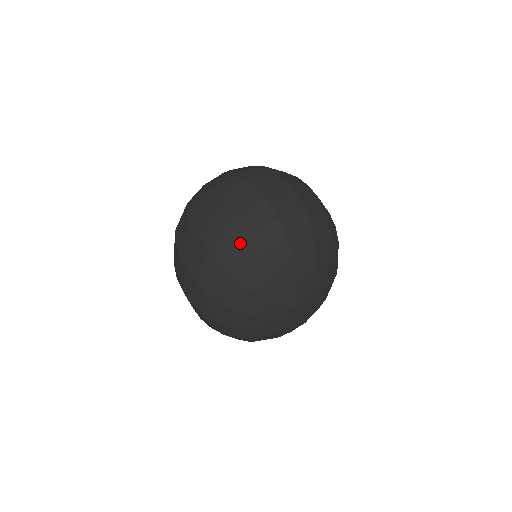
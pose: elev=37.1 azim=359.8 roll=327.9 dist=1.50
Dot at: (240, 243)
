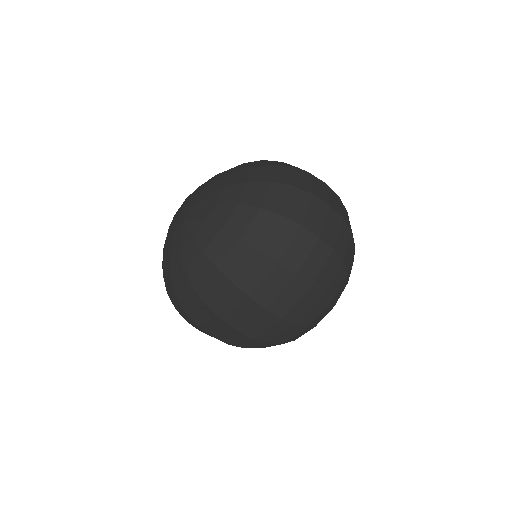
Dot at: (338, 269)
